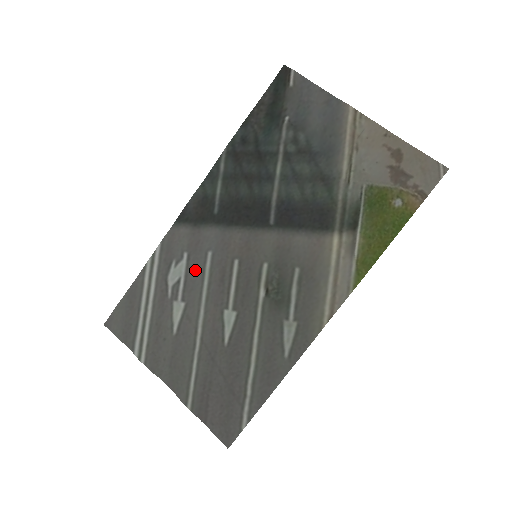
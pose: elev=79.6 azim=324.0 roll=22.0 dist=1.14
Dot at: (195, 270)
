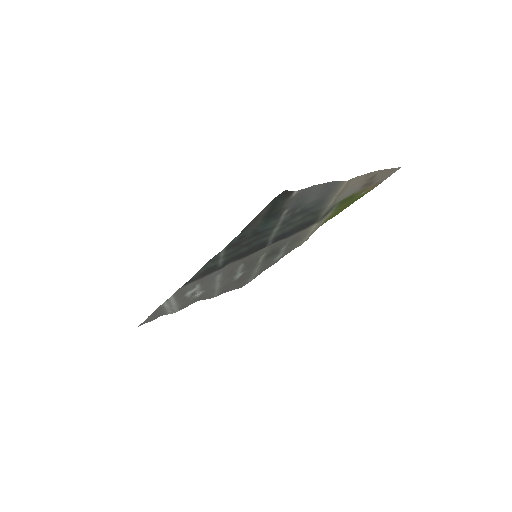
Dot at: (208, 283)
